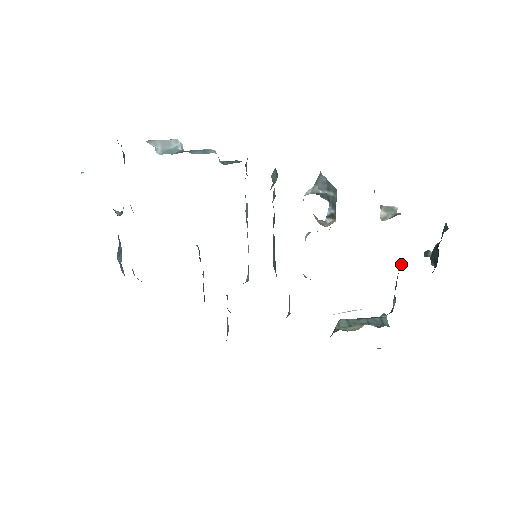
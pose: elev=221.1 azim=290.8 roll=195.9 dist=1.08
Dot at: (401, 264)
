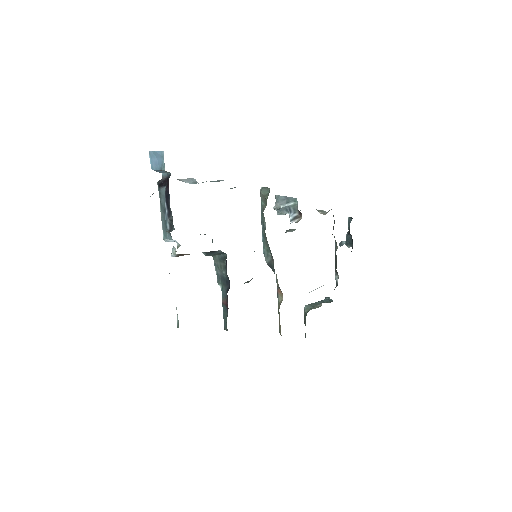
Dot at: (337, 246)
